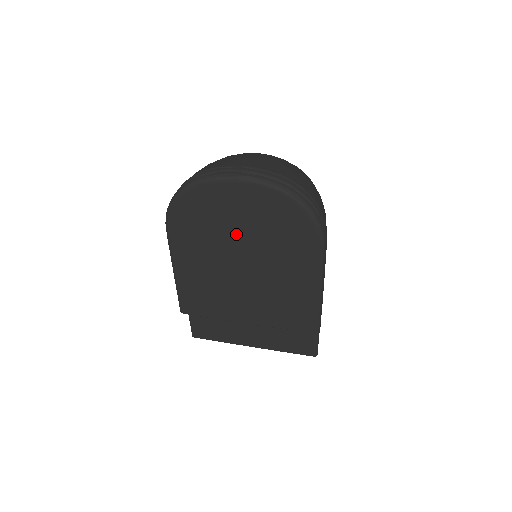
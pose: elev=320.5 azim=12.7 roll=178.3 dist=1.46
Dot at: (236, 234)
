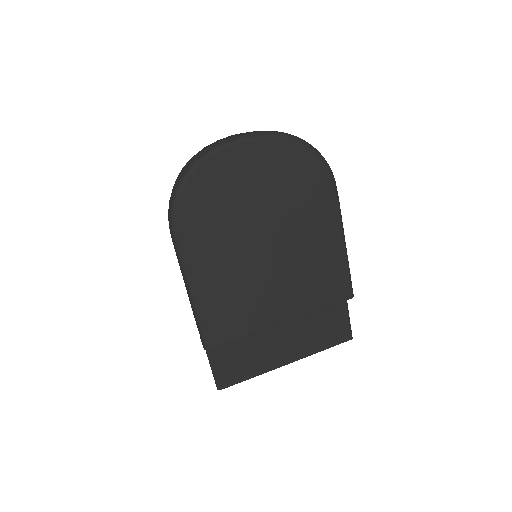
Dot at: (253, 207)
